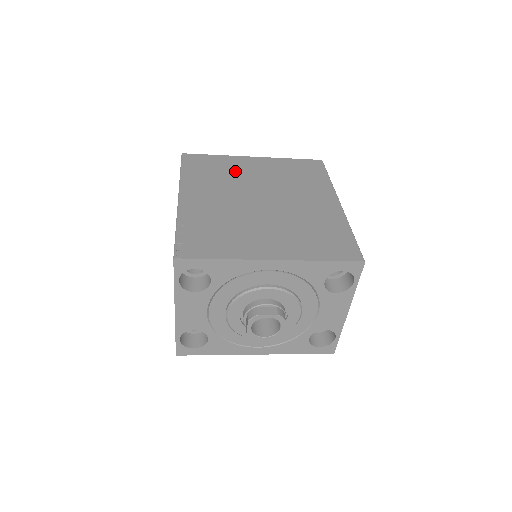
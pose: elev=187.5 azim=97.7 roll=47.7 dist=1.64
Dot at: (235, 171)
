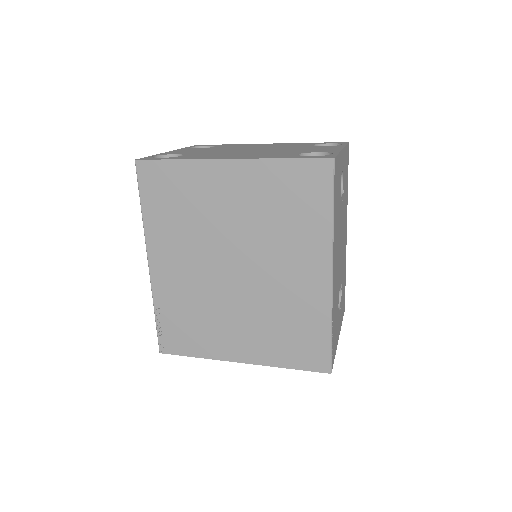
Dot at: (203, 204)
